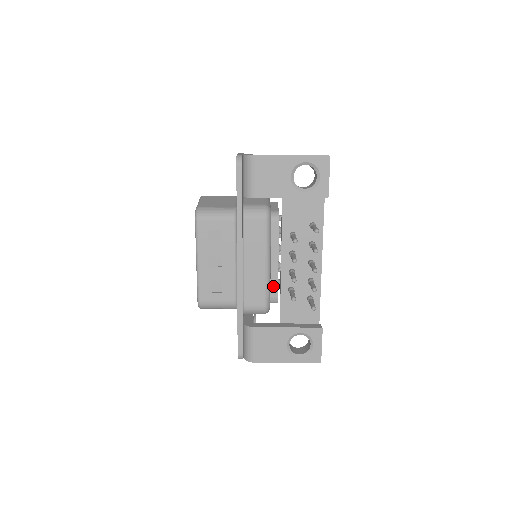
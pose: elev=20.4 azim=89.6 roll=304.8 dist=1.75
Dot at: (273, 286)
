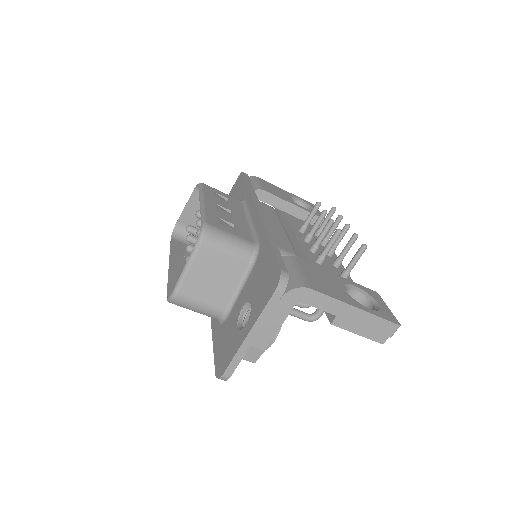
Dot at: occluded
